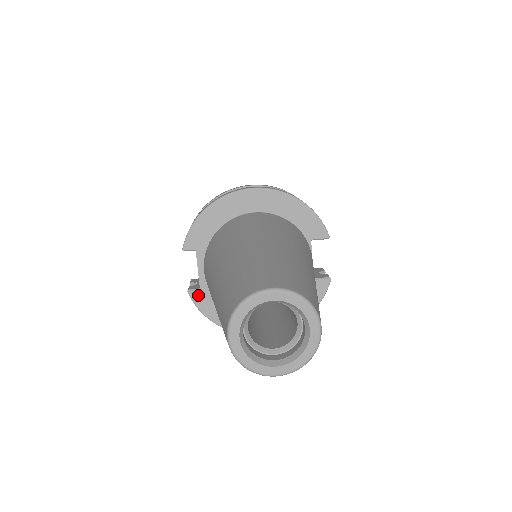
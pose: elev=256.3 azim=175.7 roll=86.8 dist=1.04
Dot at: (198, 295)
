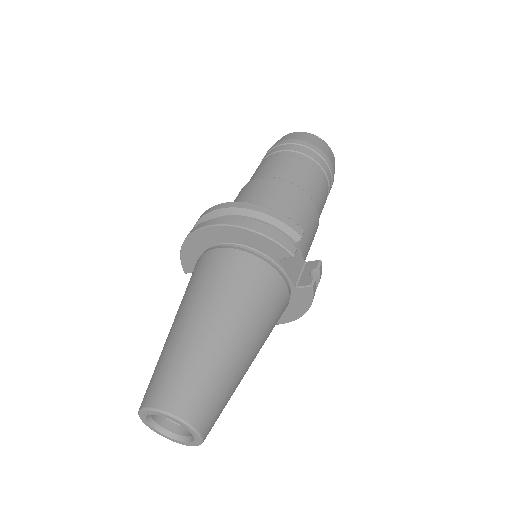
Dot at: occluded
